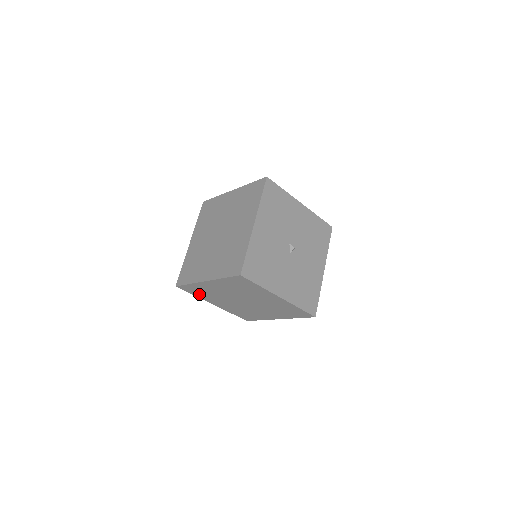
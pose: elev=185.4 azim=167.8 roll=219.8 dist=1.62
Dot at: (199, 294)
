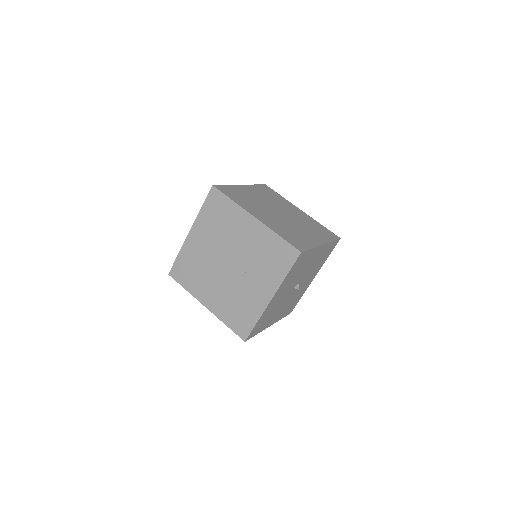
Dot at: (210, 213)
